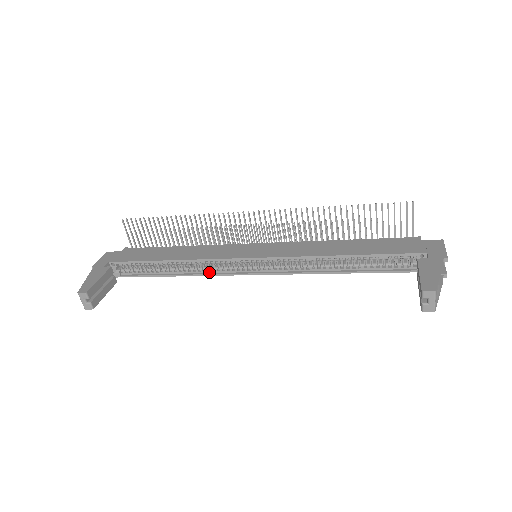
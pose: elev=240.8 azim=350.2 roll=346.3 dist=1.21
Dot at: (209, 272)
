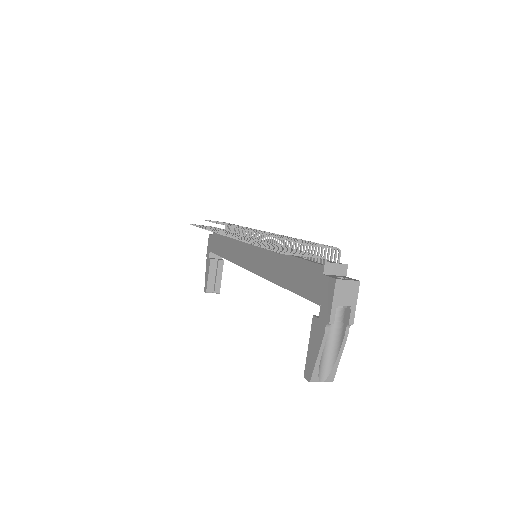
Dot at: occluded
